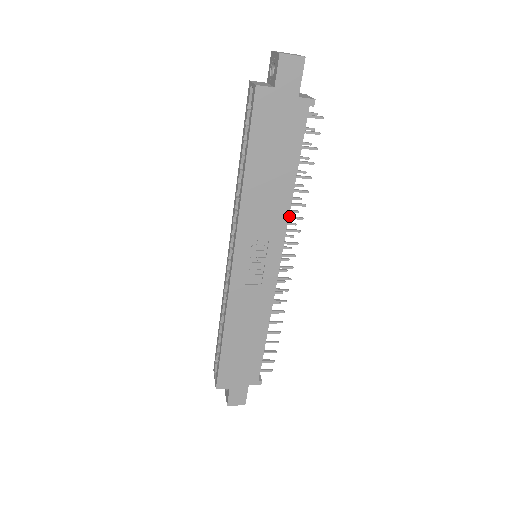
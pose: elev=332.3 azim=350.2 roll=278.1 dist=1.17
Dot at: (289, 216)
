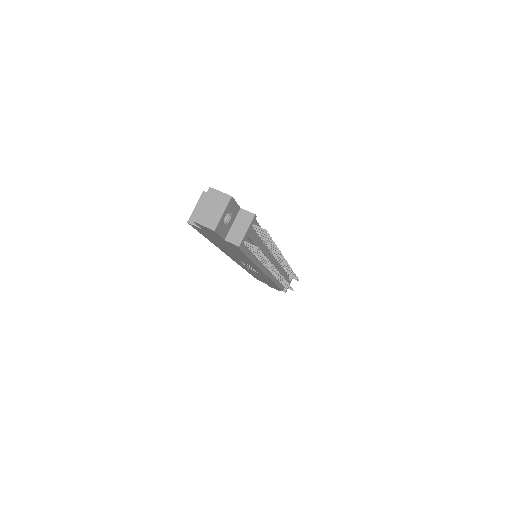
Dot at: occluded
